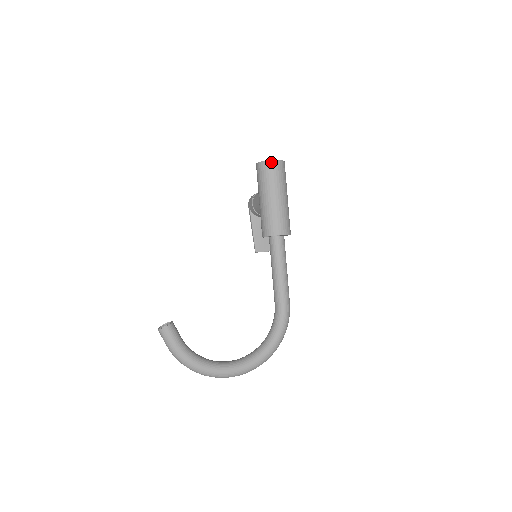
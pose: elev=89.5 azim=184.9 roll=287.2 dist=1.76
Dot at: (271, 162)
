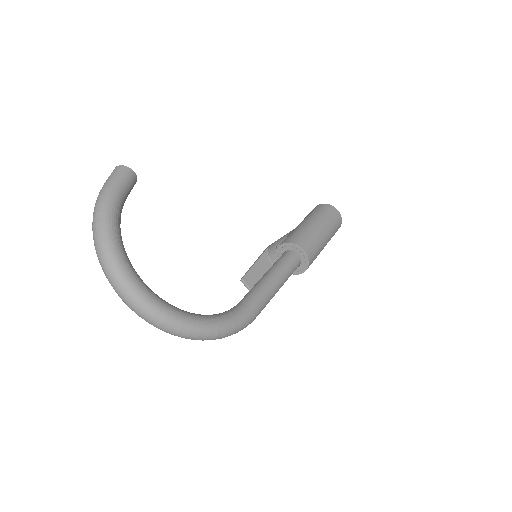
Dot at: (334, 208)
